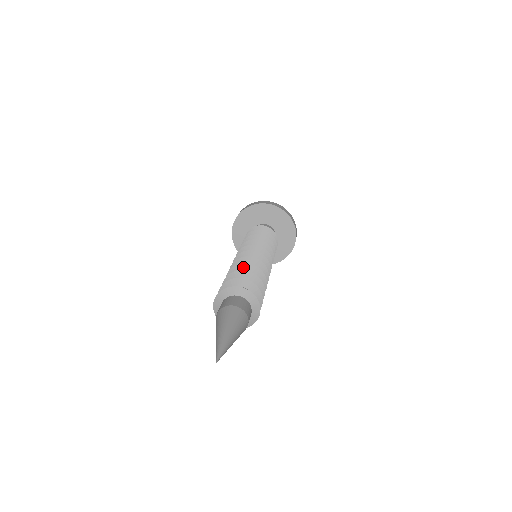
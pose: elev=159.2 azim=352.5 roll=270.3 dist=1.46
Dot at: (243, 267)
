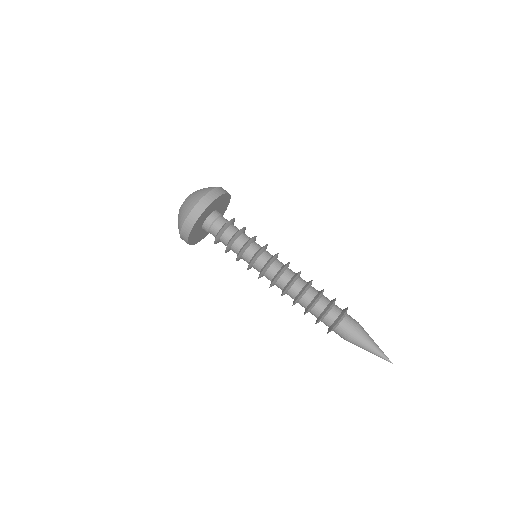
Dot at: (300, 298)
